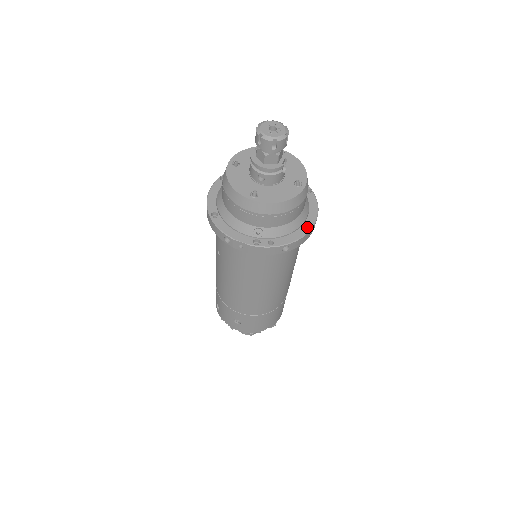
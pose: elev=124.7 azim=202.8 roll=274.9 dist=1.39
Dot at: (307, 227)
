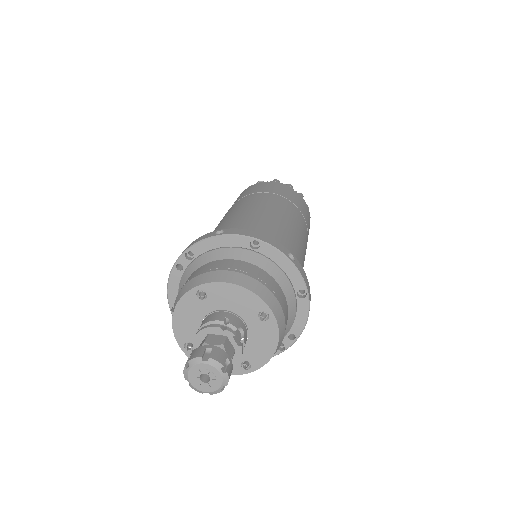
Dot at: (301, 289)
